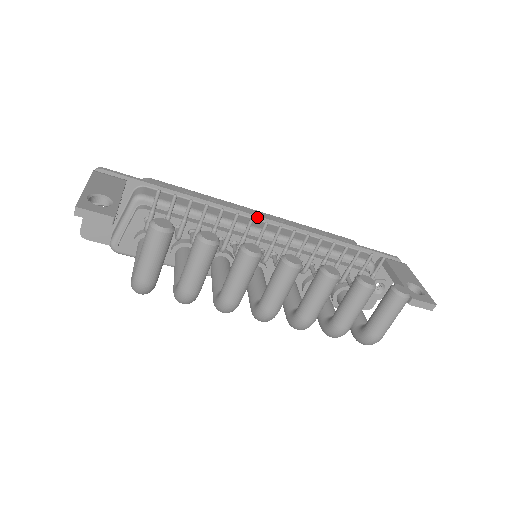
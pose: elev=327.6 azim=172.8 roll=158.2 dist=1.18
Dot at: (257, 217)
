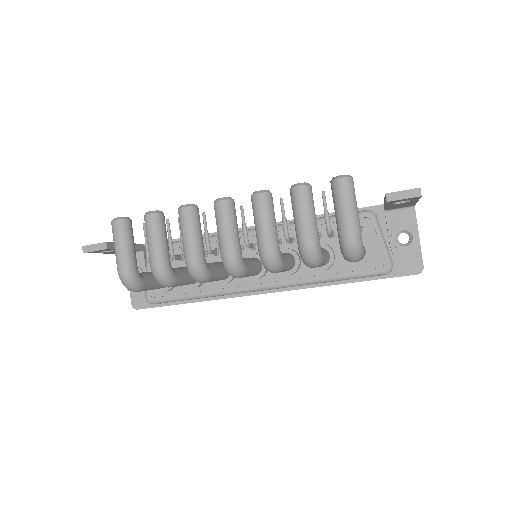
Dot at: (248, 228)
